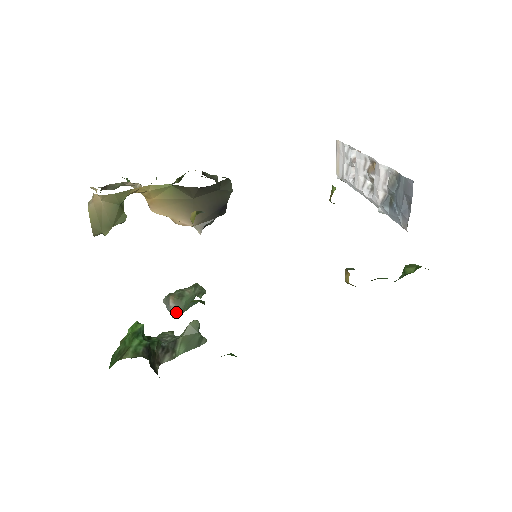
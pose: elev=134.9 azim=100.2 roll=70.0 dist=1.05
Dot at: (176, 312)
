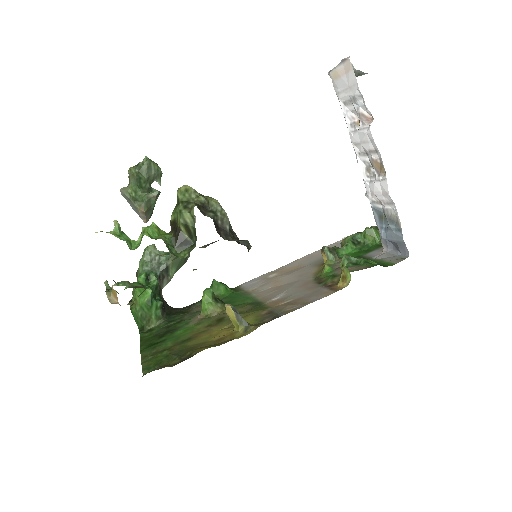
Dot at: (147, 219)
